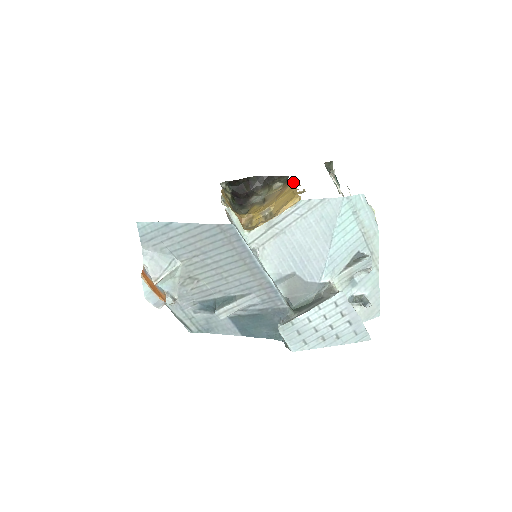
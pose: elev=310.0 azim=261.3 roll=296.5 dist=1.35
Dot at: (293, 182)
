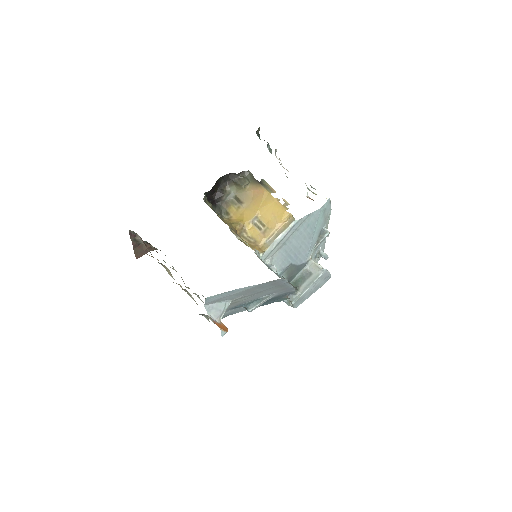
Dot at: (263, 184)
